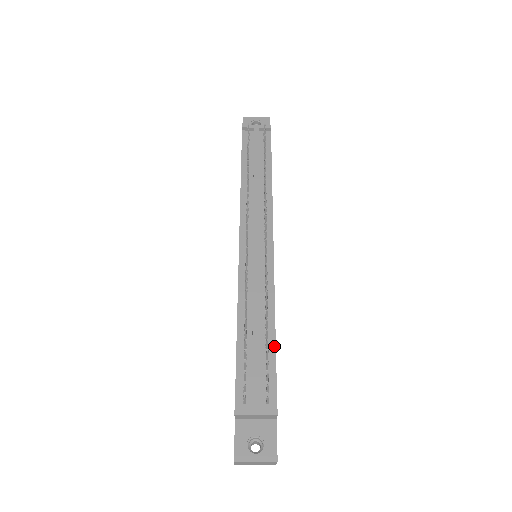
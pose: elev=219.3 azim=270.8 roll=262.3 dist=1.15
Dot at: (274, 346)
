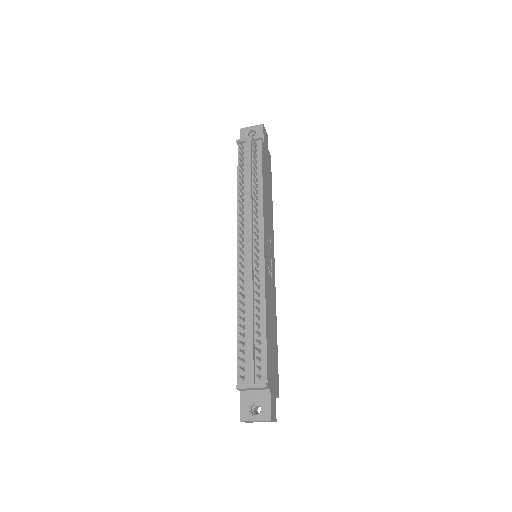
Dot at: (265, 333)
